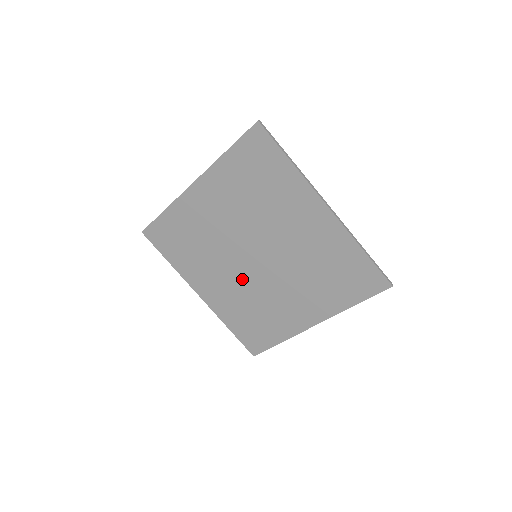
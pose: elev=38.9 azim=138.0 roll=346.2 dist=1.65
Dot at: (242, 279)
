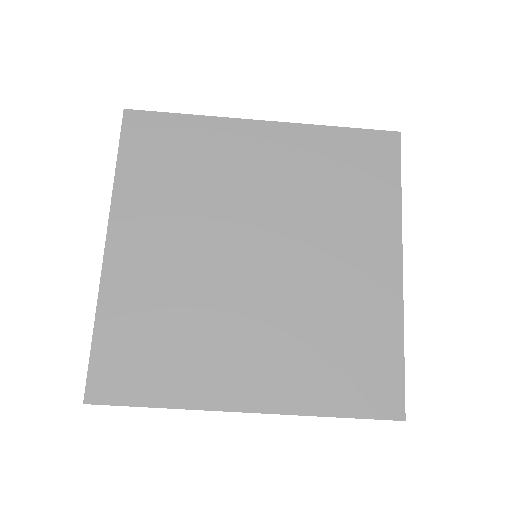
Dot at: (204, 269)
